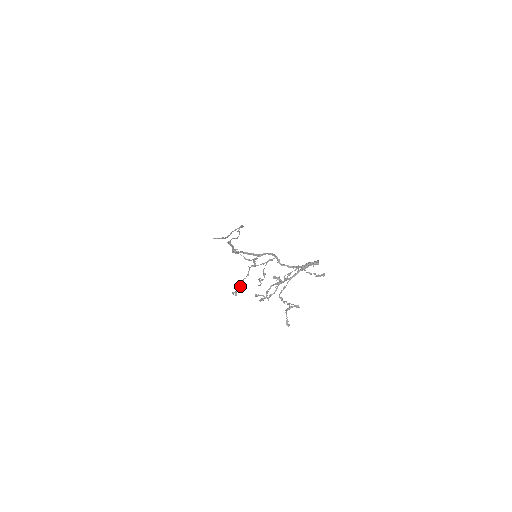
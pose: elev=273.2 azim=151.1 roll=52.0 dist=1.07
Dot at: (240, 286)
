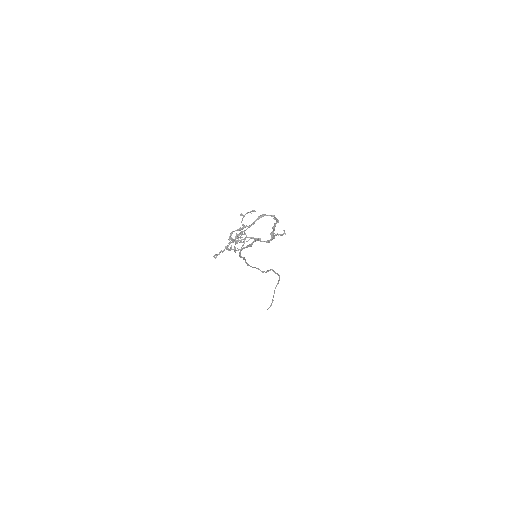
Dot at: (222, 252)
